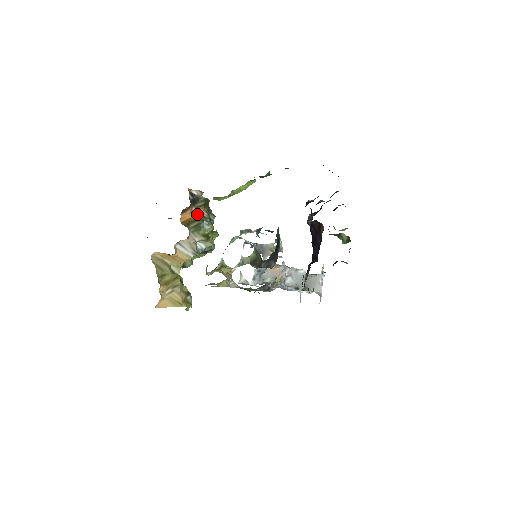
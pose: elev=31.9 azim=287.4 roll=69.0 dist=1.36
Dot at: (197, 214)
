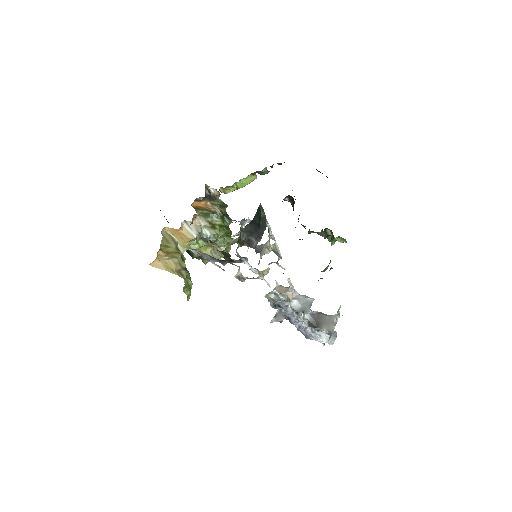
Dot at: (211, 208)
